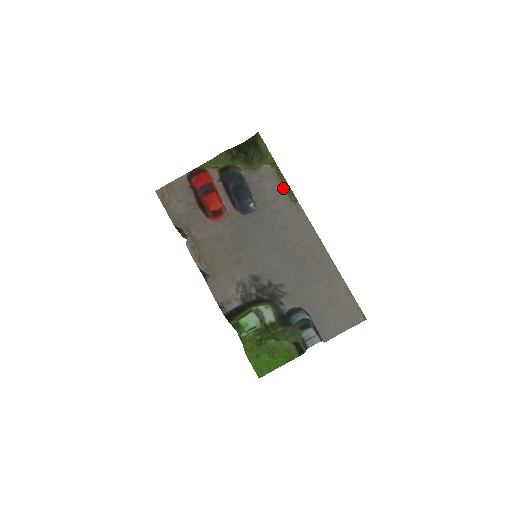
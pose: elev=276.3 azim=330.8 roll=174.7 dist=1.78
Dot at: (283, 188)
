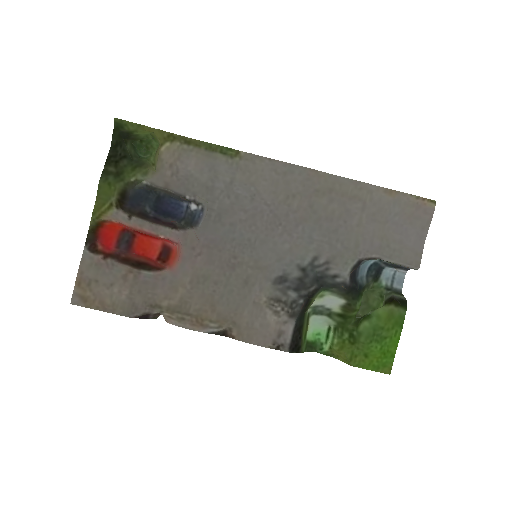
Dot at: (209, 153)
